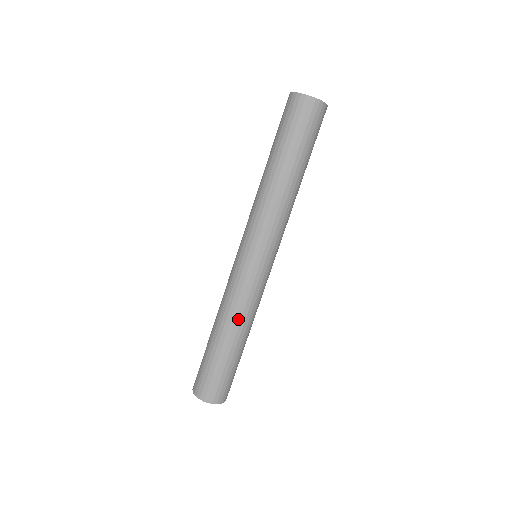
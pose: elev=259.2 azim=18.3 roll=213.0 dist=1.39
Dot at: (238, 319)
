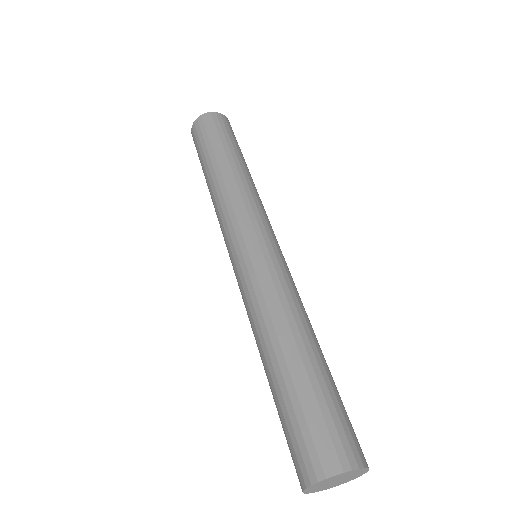
Dot at: (294, 312)
